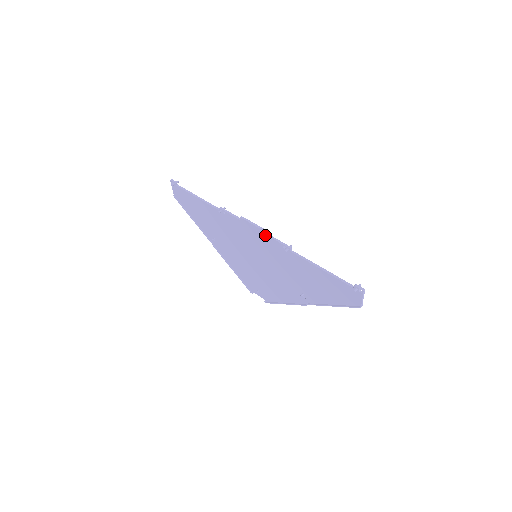
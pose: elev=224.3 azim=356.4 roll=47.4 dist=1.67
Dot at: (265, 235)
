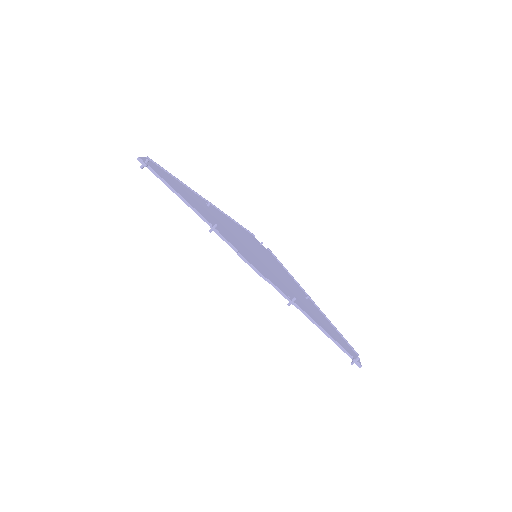
Dot at: (266, 280)
